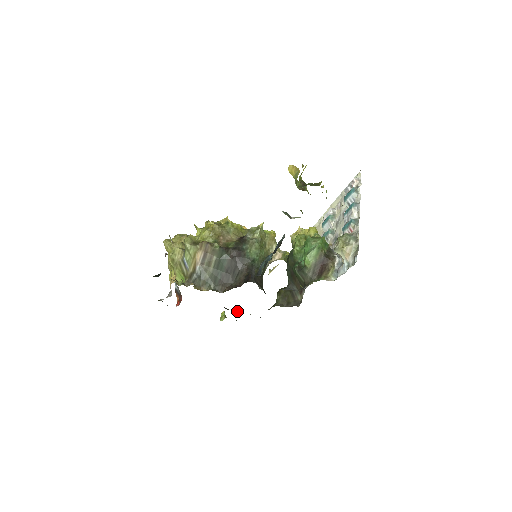
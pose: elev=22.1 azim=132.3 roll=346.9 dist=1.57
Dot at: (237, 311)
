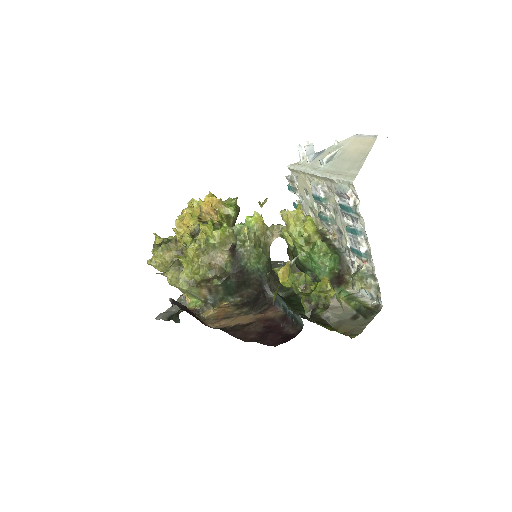
Dot at: occluded
